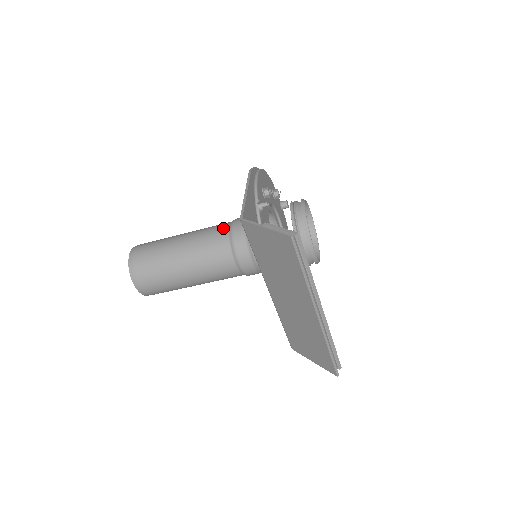
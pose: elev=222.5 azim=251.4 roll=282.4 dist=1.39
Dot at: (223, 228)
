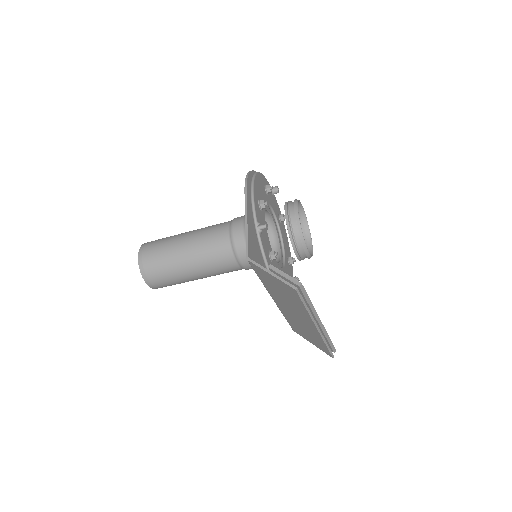
Dot at: (223, 233)
